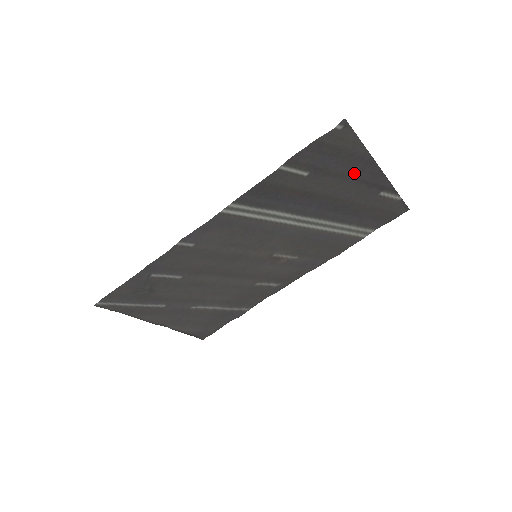
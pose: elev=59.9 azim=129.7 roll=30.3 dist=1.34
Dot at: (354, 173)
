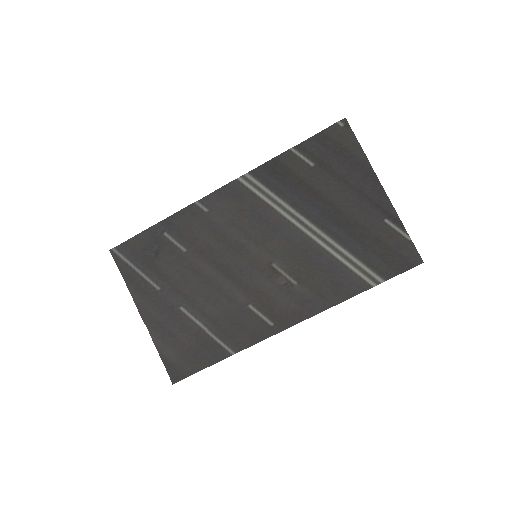
Dot at: (357, 183)
